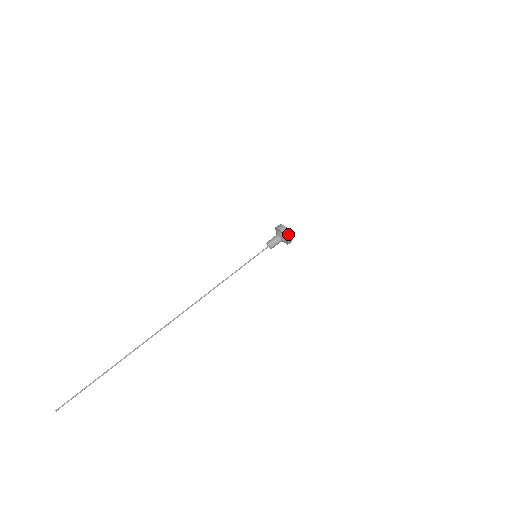
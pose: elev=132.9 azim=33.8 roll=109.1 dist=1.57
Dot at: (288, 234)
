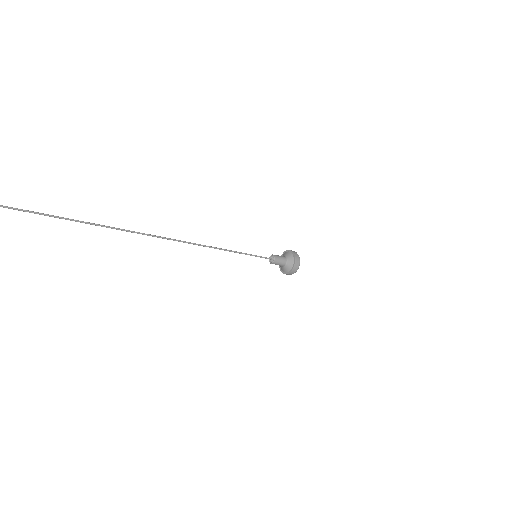
Dot at: (297, 268)
